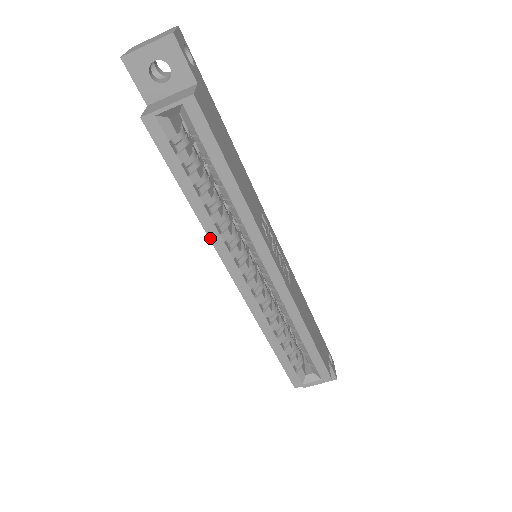
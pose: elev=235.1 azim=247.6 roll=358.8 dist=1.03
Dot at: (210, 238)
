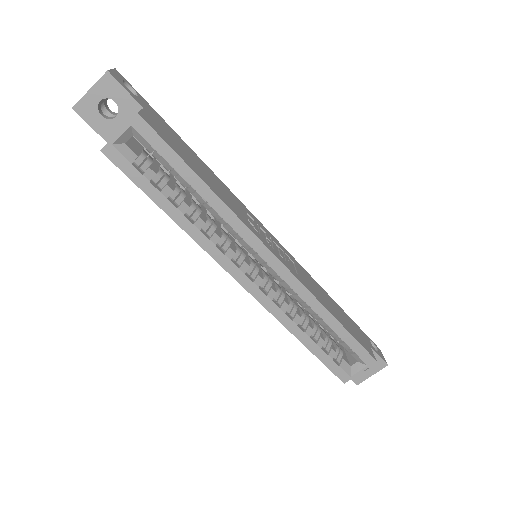
Dot at: (201, 246)
